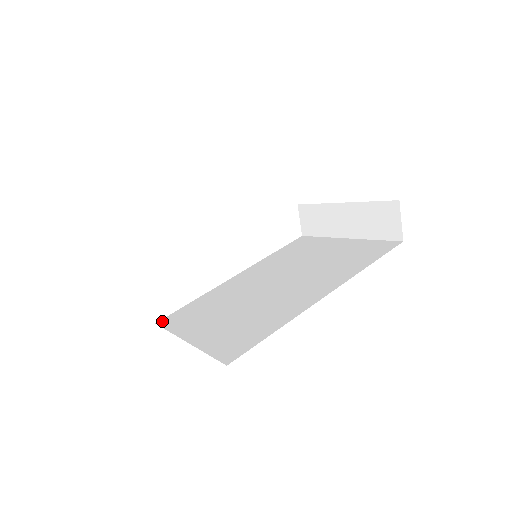
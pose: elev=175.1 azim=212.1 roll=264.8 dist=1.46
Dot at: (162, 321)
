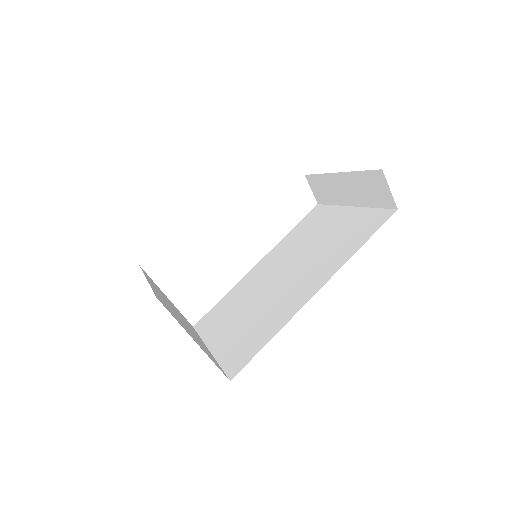
Dot at: (197, 324)
